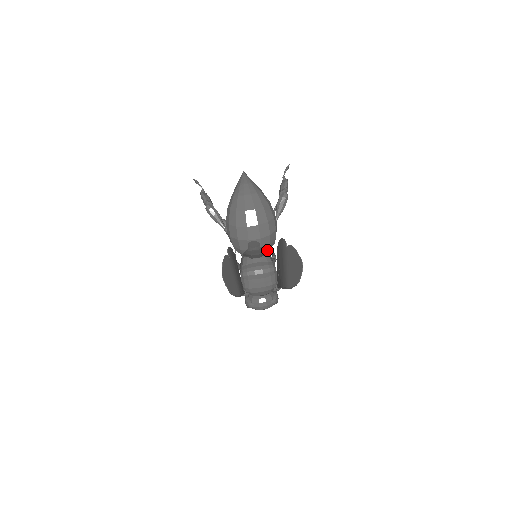
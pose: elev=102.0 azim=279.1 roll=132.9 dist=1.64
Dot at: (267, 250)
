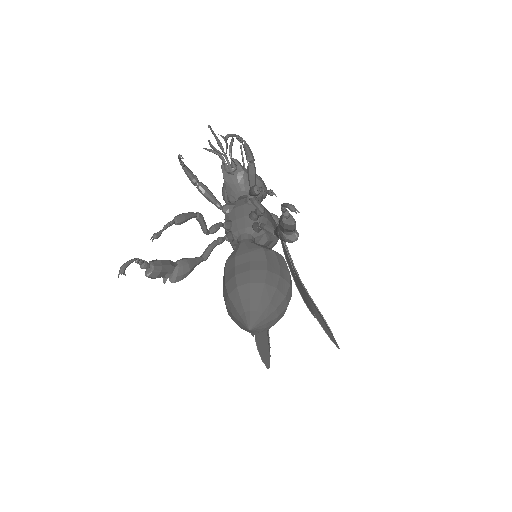
Dot at: occluded
